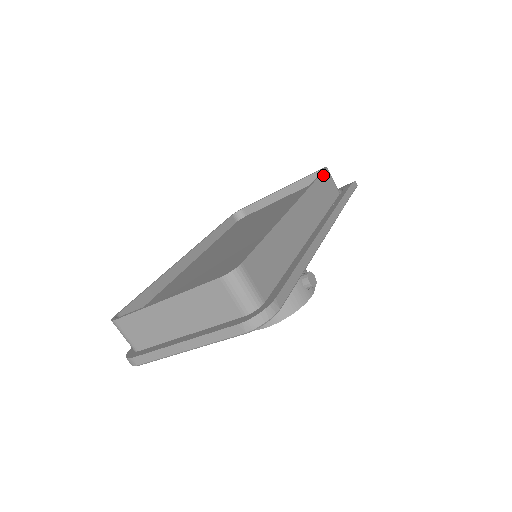
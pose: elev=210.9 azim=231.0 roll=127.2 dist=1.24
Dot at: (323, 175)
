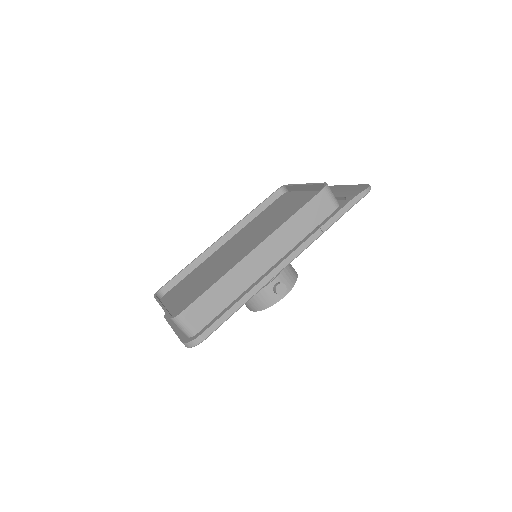
Dot at: (313, 200)
